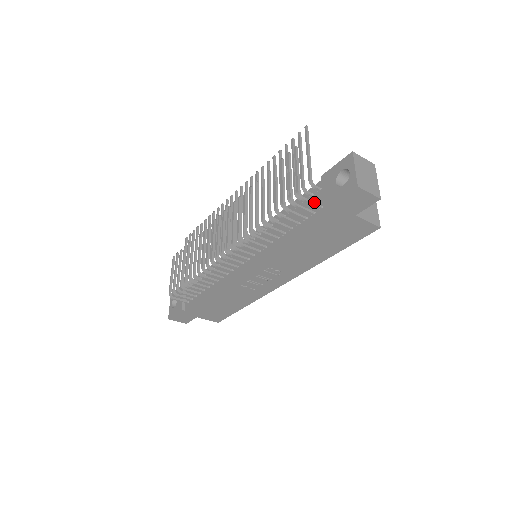
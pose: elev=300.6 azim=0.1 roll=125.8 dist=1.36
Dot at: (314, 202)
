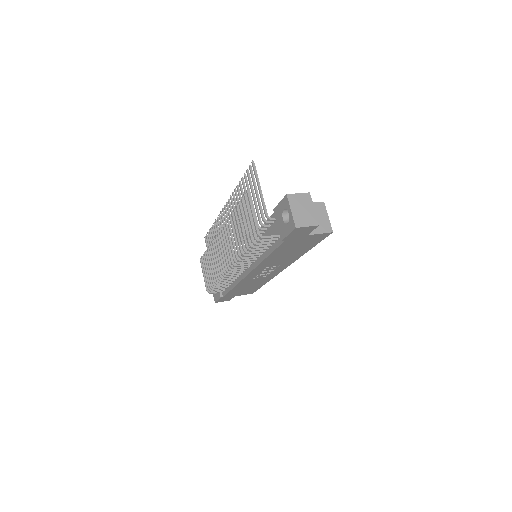
Dot at: (273, 235)
